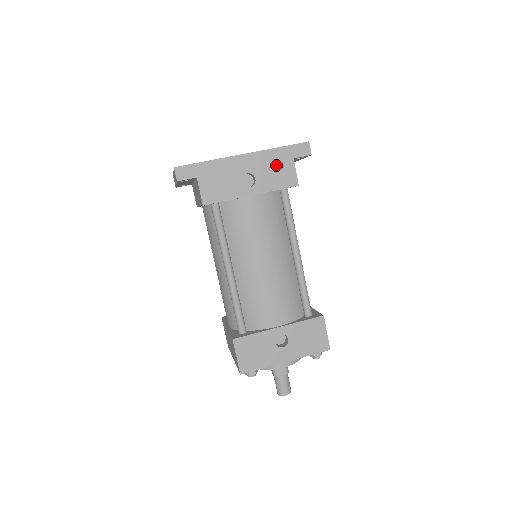
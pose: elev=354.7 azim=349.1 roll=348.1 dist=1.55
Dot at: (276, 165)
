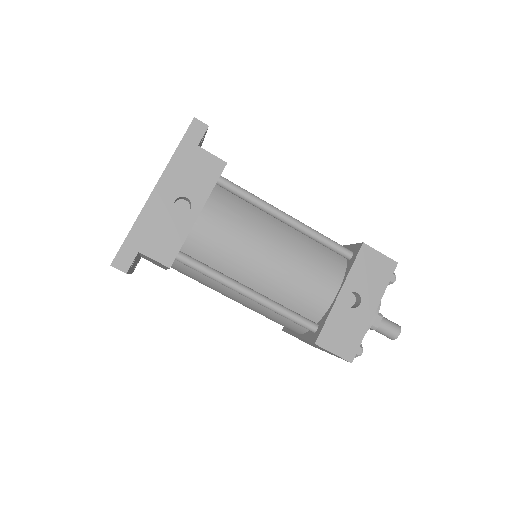
Dot at: (190, 167)
